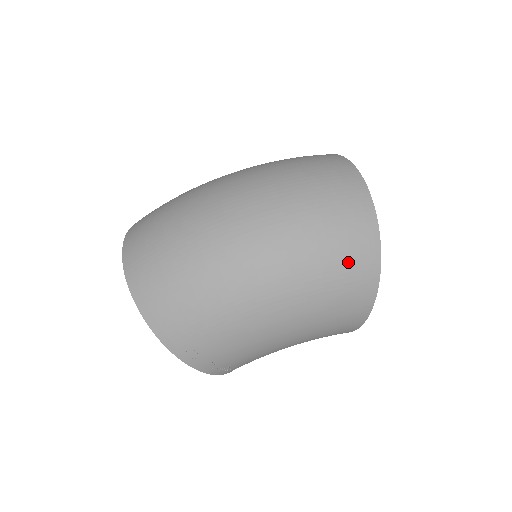
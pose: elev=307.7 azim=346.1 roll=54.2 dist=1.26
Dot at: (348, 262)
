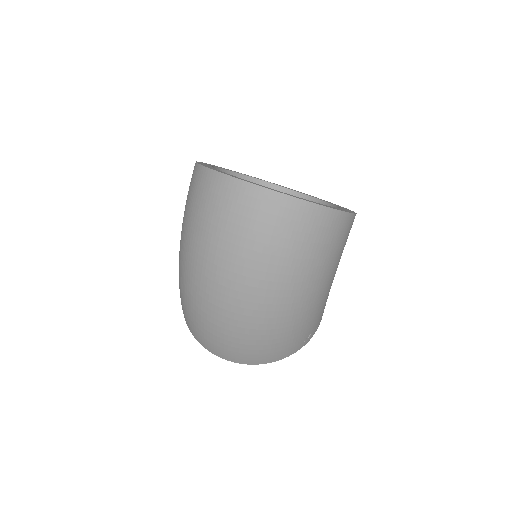
Dot at: (316, 237)
